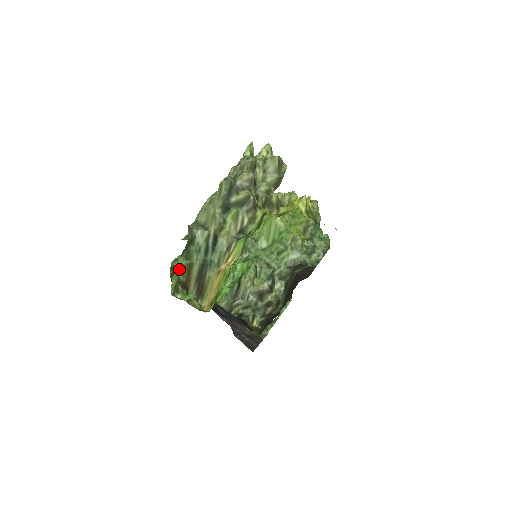
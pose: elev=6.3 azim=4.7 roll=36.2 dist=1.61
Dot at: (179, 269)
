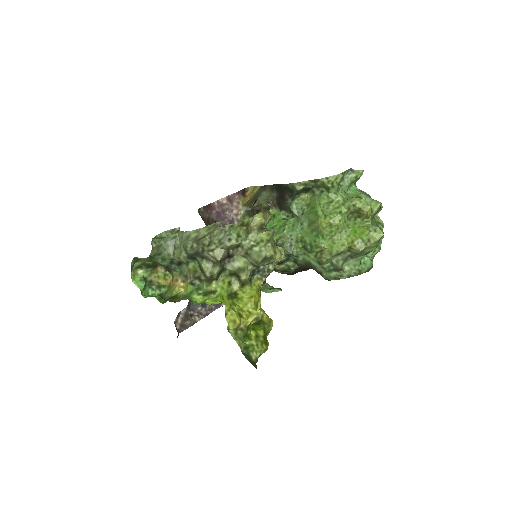
Dot at: (144, 259)
